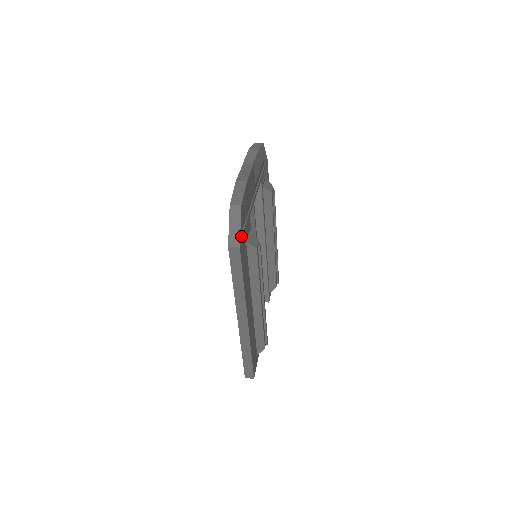
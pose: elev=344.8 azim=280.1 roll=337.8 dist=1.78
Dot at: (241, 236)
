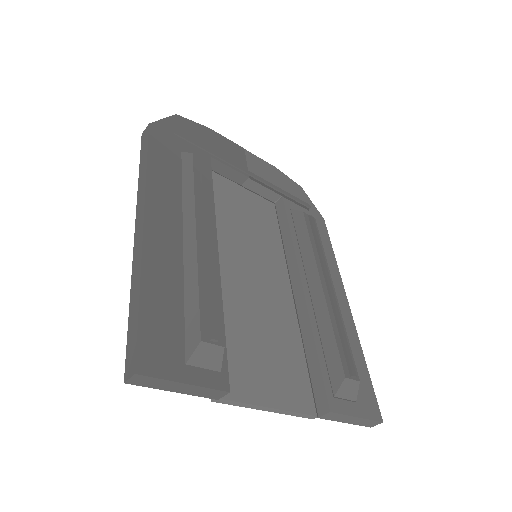
Dot at: (162, 127)
